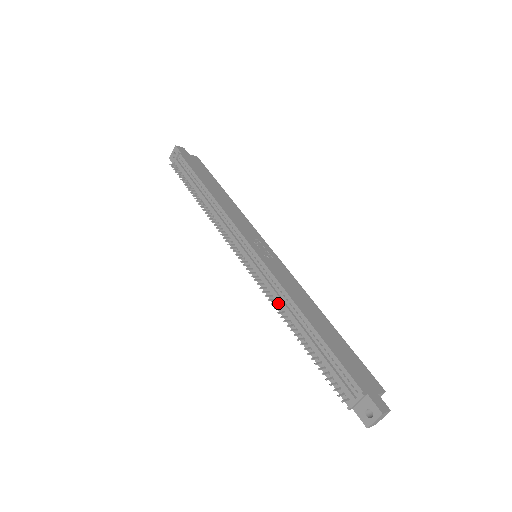
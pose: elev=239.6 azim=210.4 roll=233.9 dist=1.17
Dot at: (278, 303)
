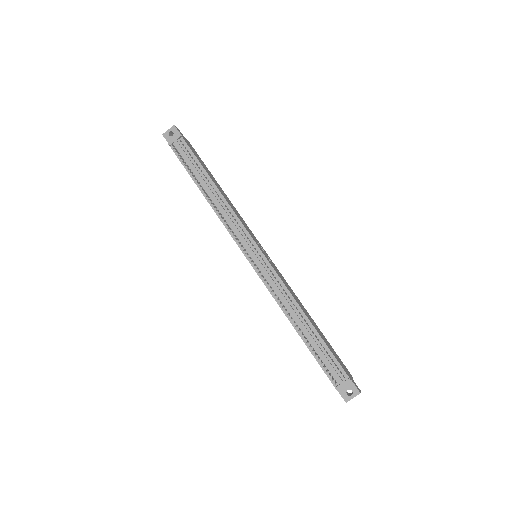
Dot at: (281, 302)
